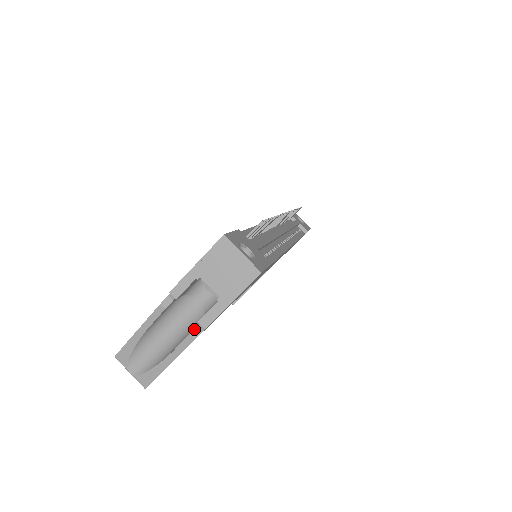
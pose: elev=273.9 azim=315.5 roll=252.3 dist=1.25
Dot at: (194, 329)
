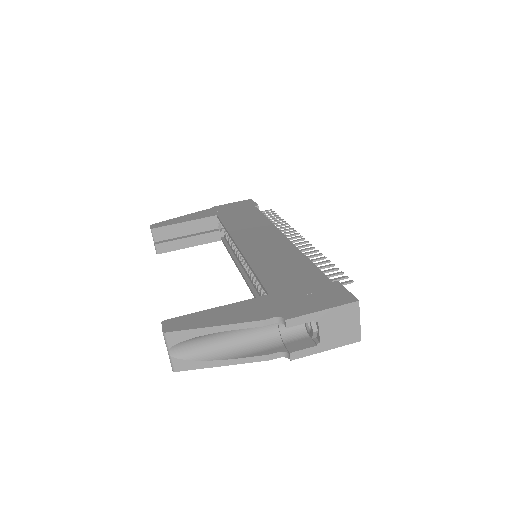
Dot at: (275, 353)
